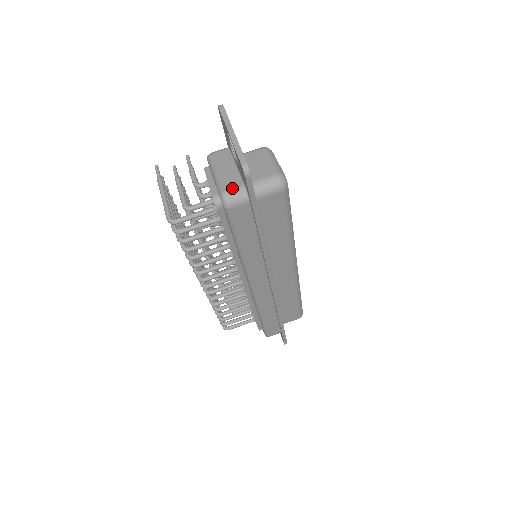
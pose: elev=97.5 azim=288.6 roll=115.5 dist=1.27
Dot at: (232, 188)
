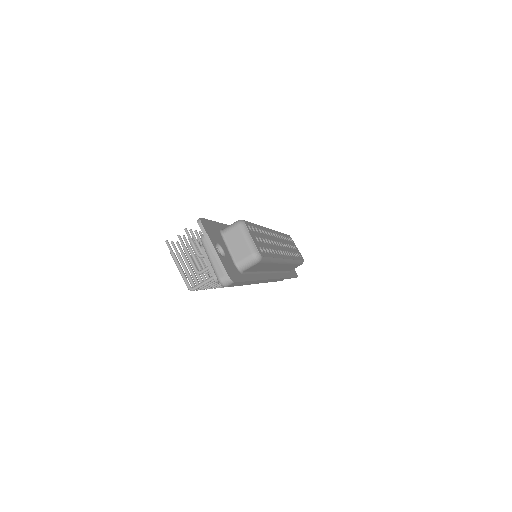
Dot at: (224, 276)
